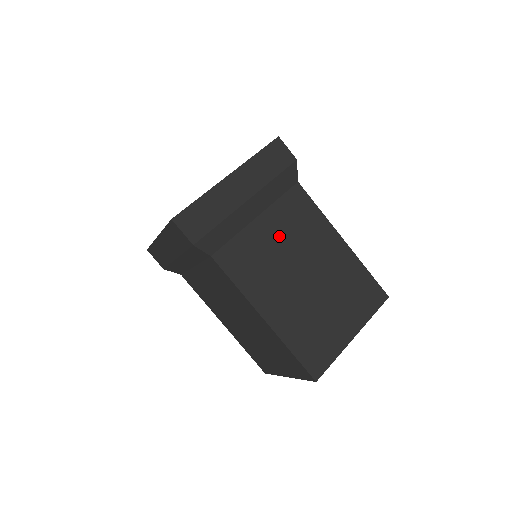
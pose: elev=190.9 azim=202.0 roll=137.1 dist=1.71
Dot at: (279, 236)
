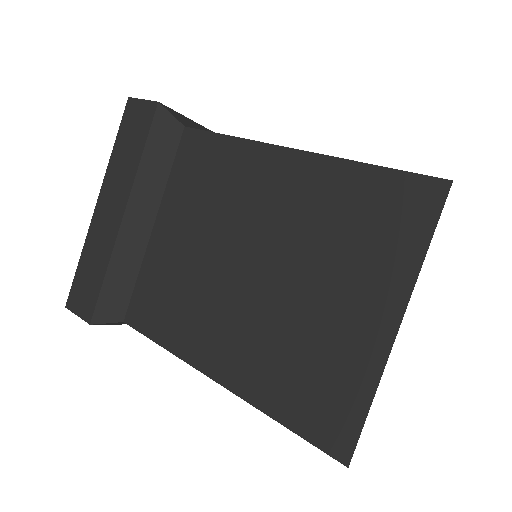
Dot at: (188, 230)
